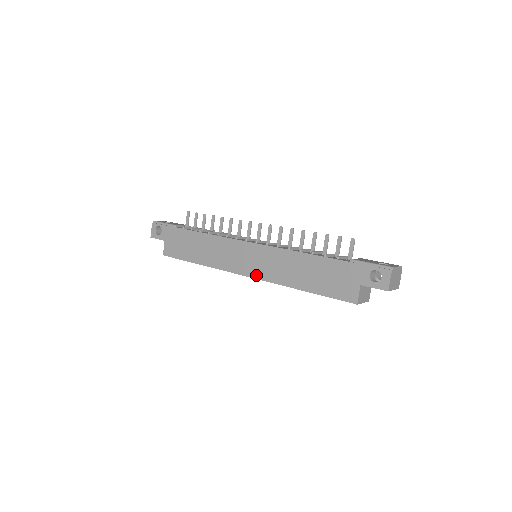
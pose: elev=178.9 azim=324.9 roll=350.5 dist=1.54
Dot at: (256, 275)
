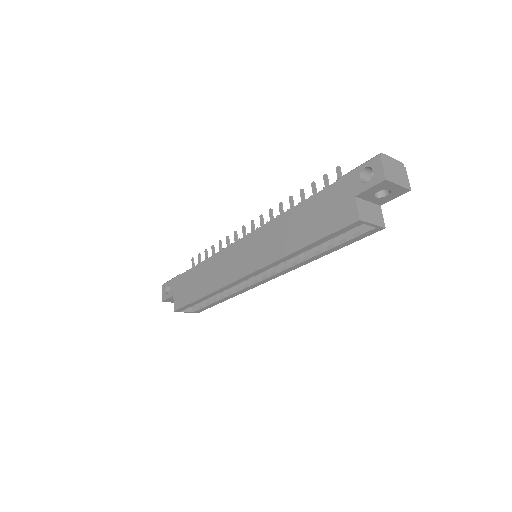
Dot at: (254, 267)
